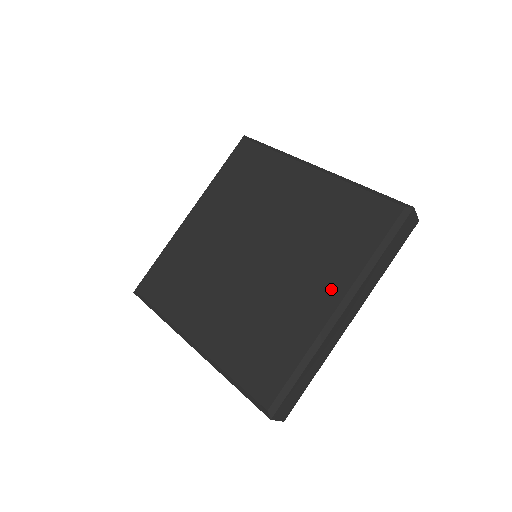
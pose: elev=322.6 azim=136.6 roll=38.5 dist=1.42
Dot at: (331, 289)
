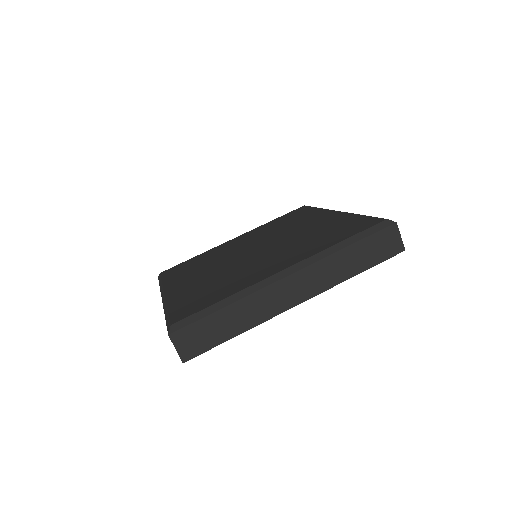
Dot at: (289, 261)
